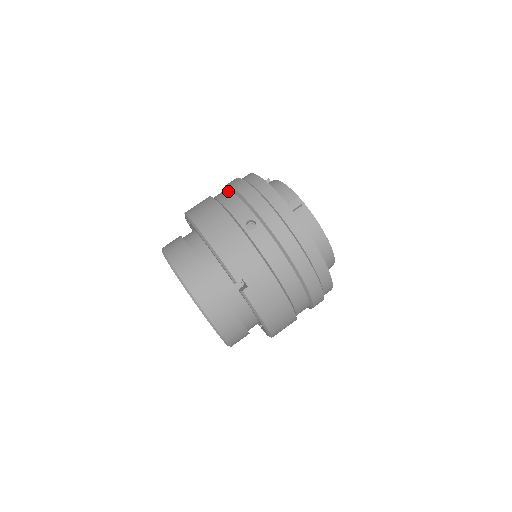
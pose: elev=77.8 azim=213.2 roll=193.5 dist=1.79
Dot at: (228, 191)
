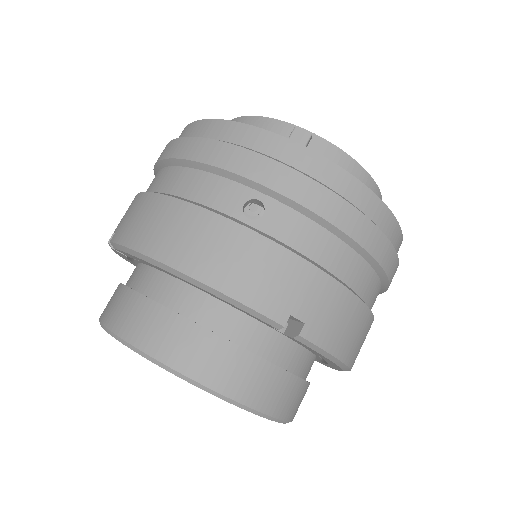
Dot at: (170, 169)
